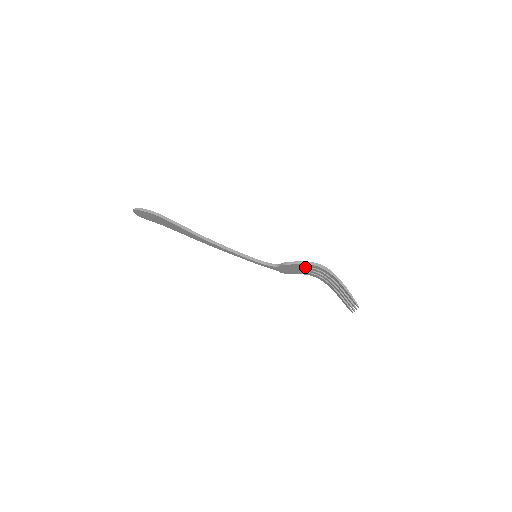
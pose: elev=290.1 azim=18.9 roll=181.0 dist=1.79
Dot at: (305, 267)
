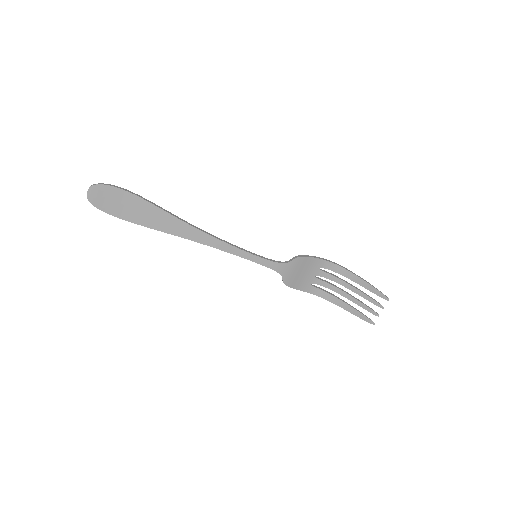
Dot at: (314, 269)
